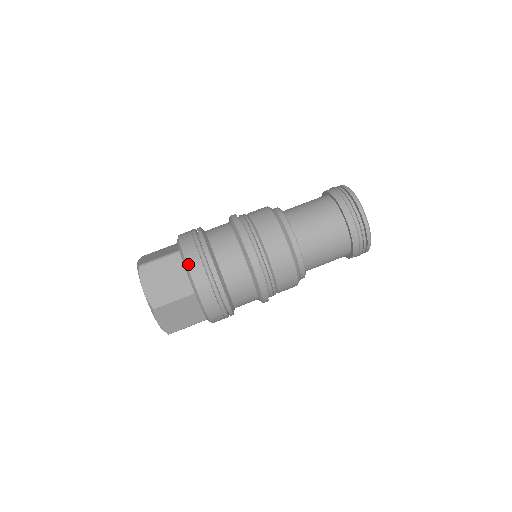
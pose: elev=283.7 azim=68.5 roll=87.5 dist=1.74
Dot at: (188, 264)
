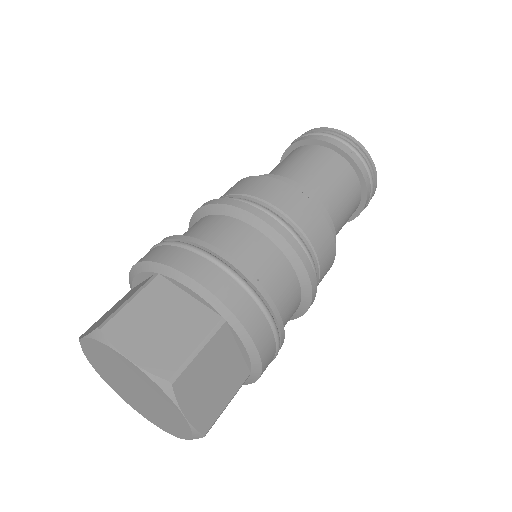
Dot at: occluded
